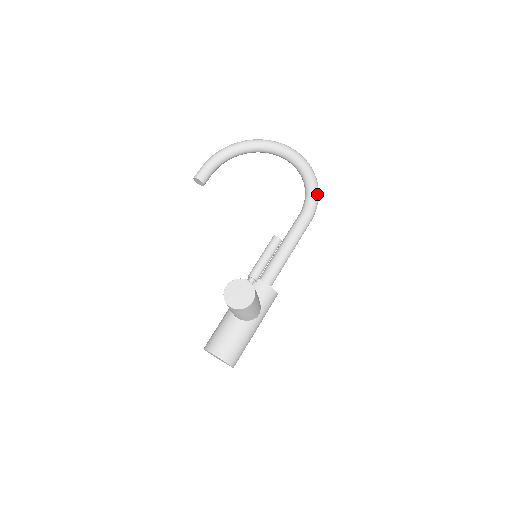
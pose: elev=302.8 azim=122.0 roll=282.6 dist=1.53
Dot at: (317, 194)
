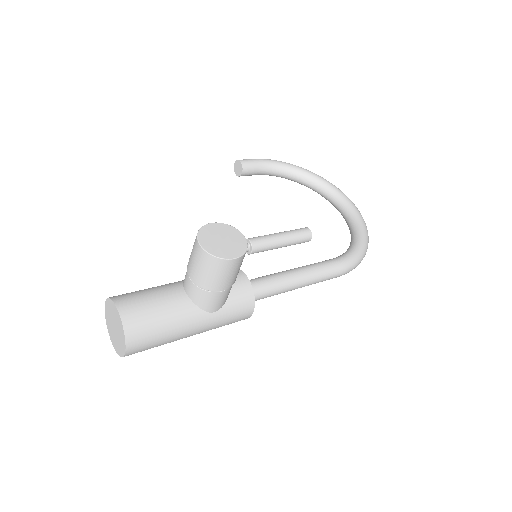
Dot at: (362, 256)
